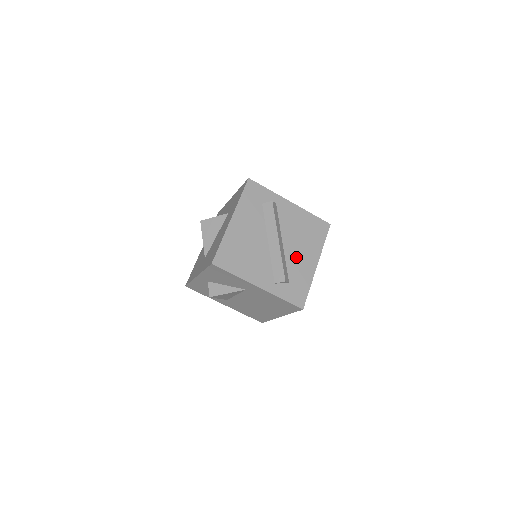
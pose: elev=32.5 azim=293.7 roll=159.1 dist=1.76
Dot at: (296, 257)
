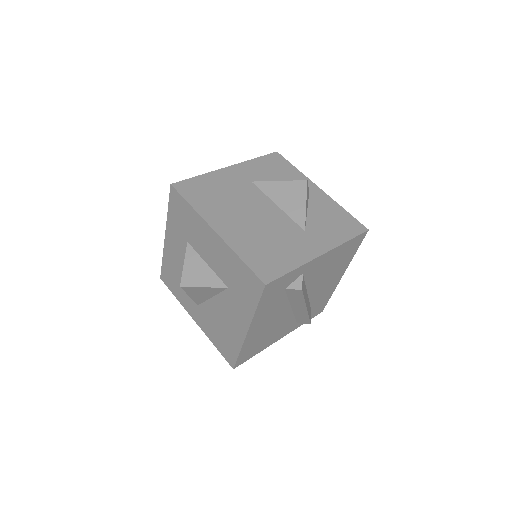
Dot at: (321, 290)
